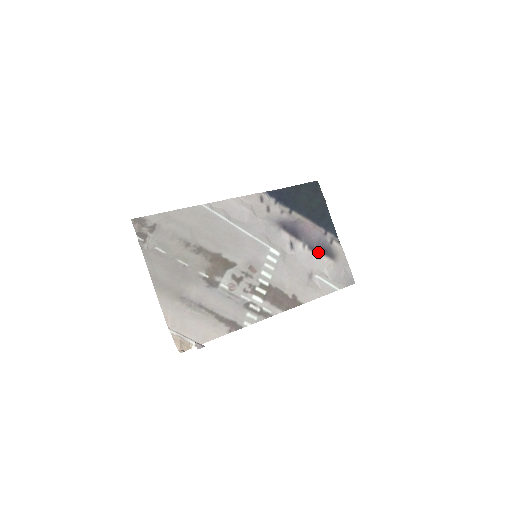
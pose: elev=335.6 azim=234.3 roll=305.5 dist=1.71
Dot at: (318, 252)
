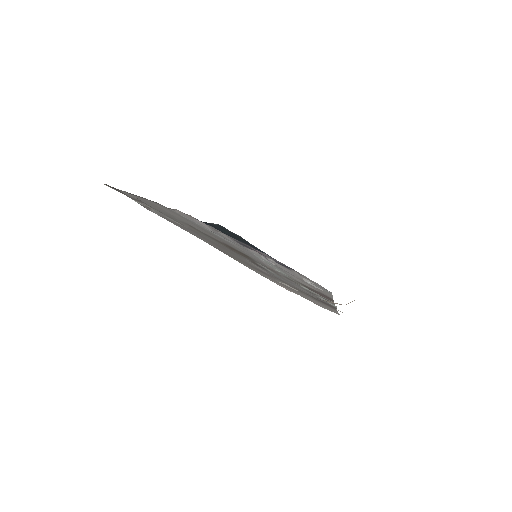
Dot at: occluded
